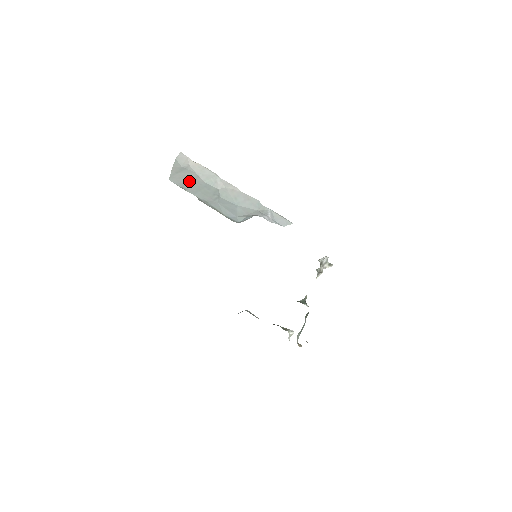
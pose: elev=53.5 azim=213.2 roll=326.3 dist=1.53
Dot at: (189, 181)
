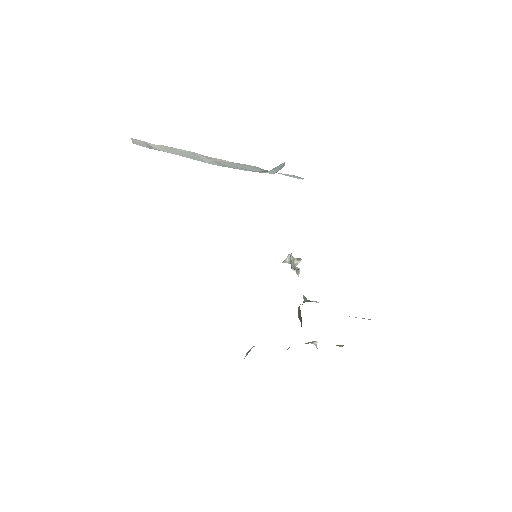
Dot at: occluded
